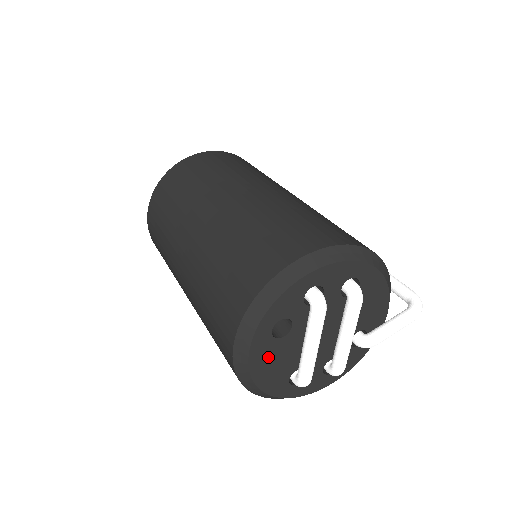
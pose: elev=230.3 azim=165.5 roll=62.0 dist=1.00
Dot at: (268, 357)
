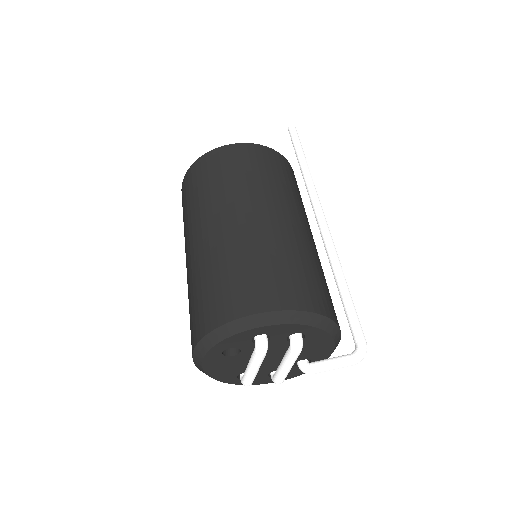
Dot at: (219, 364)
